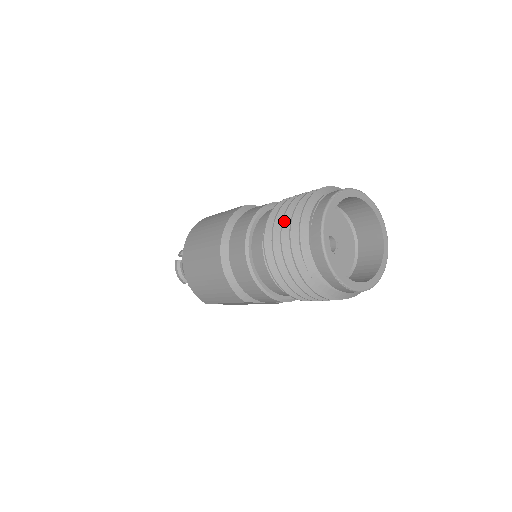
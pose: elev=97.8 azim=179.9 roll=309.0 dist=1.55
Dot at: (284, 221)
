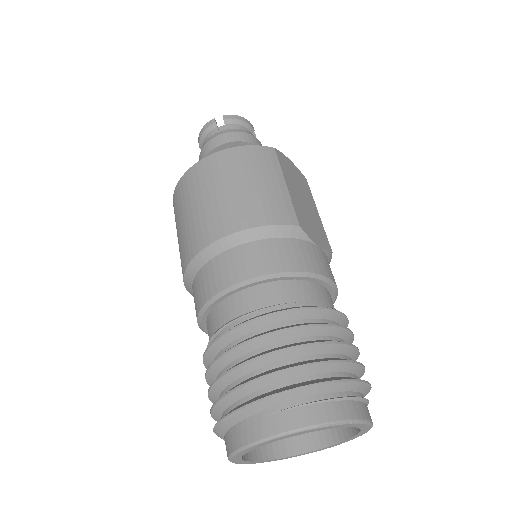
Dot at: (265, 357)
